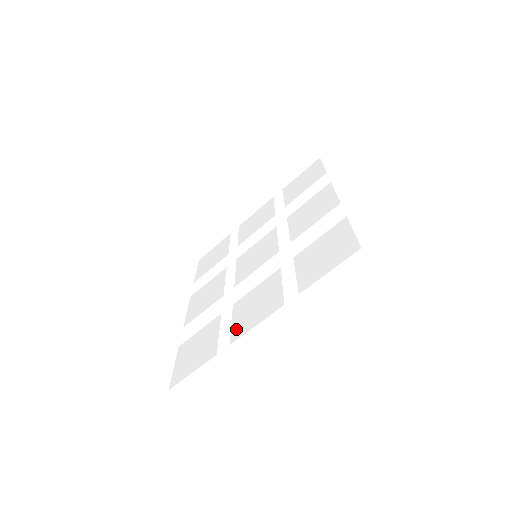
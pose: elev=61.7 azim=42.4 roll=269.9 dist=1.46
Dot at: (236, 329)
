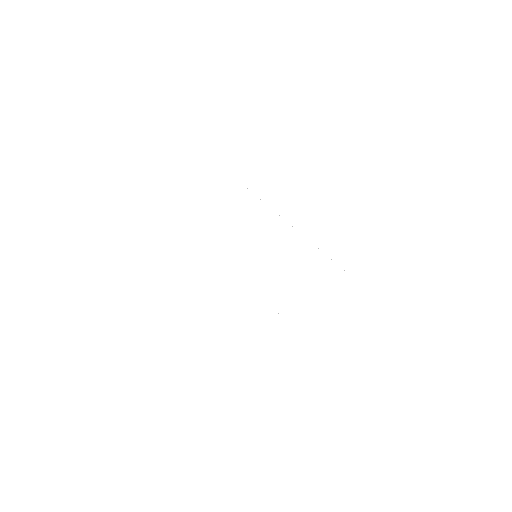
Dot at: (186, 300)
